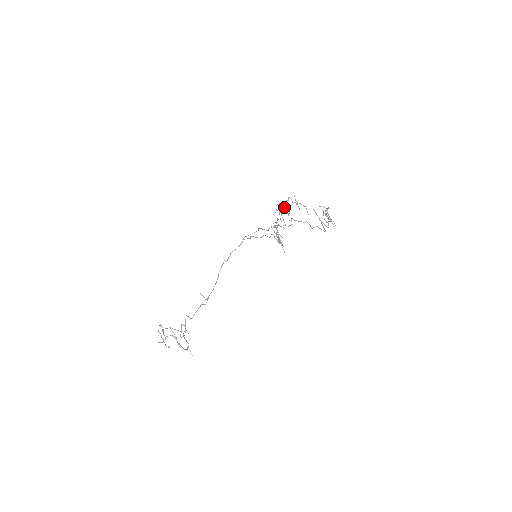
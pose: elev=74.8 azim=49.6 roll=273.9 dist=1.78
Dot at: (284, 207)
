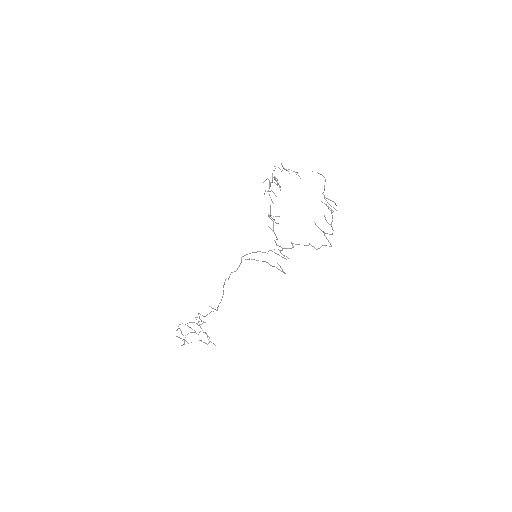
Dot at: (272, 180)
